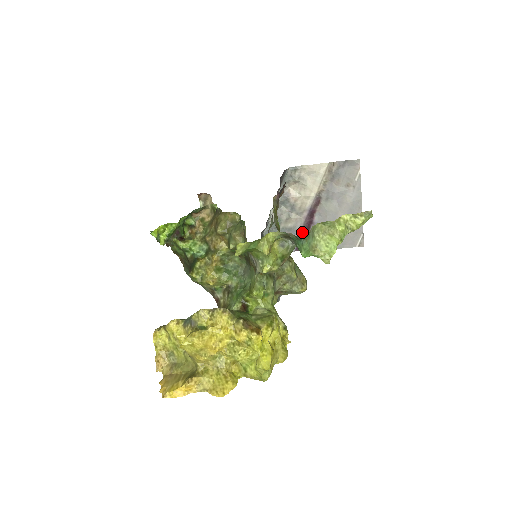
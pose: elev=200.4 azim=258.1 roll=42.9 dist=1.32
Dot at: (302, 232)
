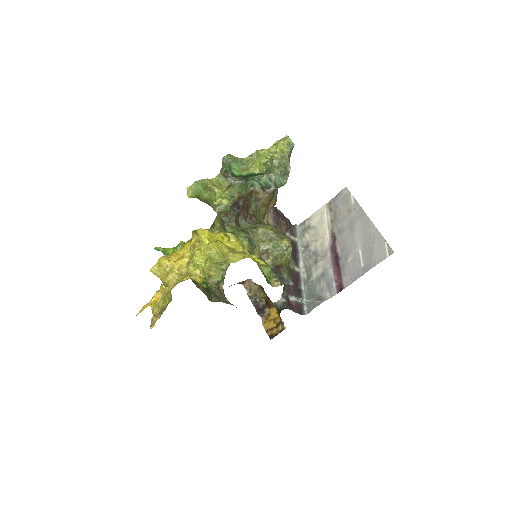
Dot at: (334, 272)
